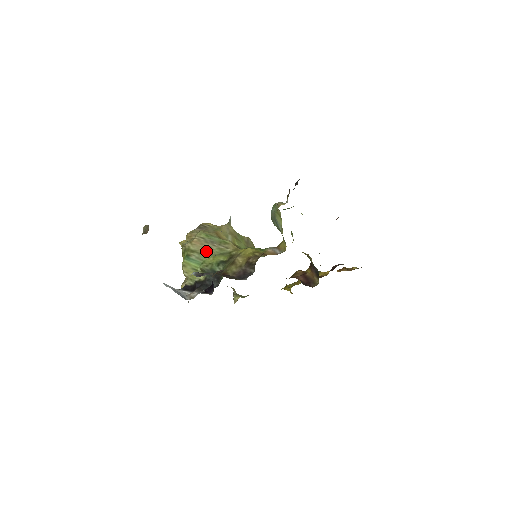
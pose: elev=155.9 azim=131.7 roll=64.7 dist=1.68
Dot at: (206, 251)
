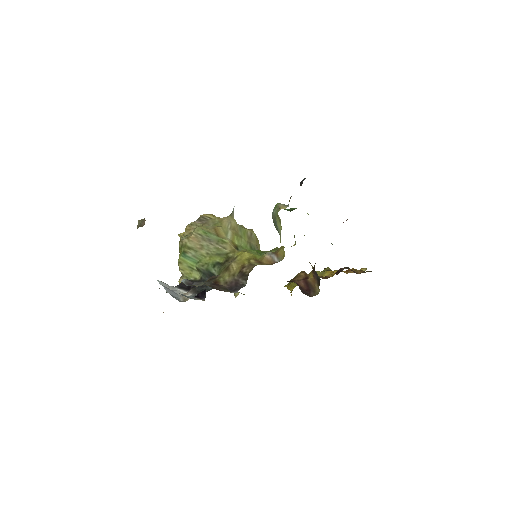
Dot at: (203, 249)
